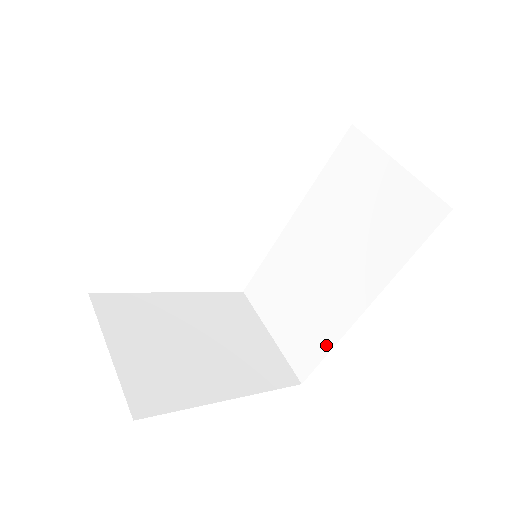
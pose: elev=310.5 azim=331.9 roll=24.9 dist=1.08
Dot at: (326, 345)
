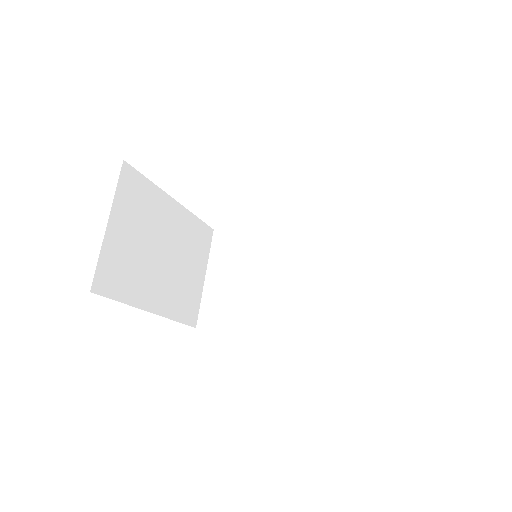
Dot at: (235, 326)
